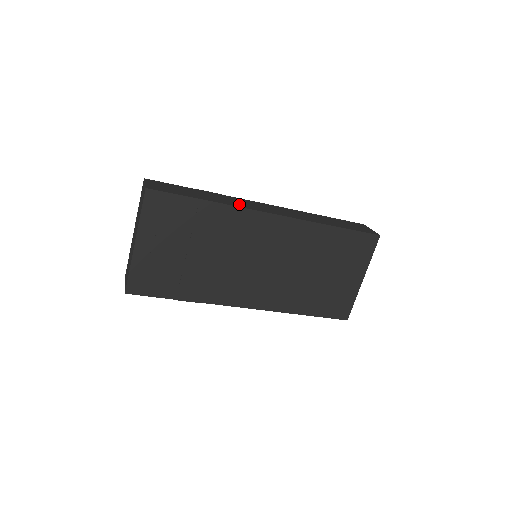
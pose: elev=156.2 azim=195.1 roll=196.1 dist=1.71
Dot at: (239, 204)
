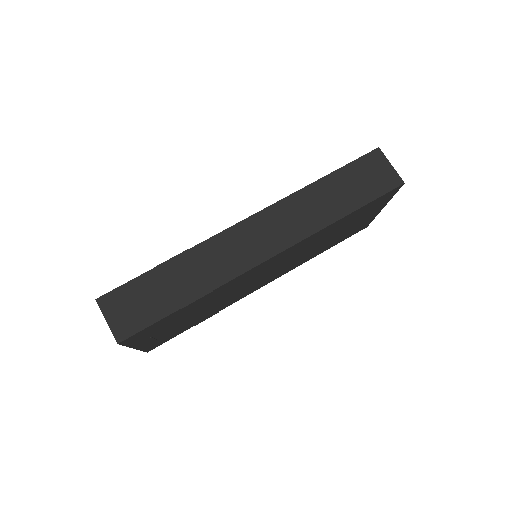
Dot at: (223, 270)
